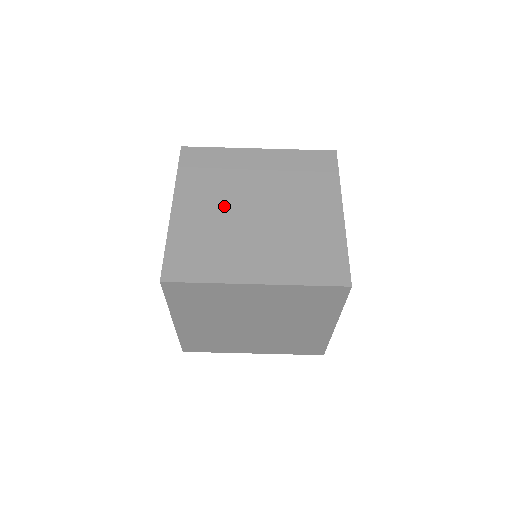
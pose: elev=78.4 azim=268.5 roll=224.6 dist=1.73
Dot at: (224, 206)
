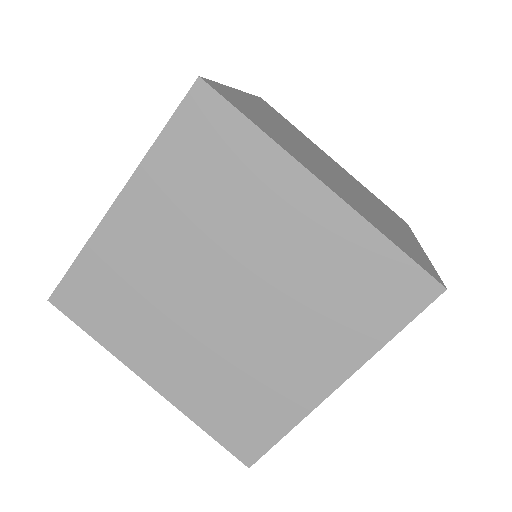
Dot at: (191, 330)
